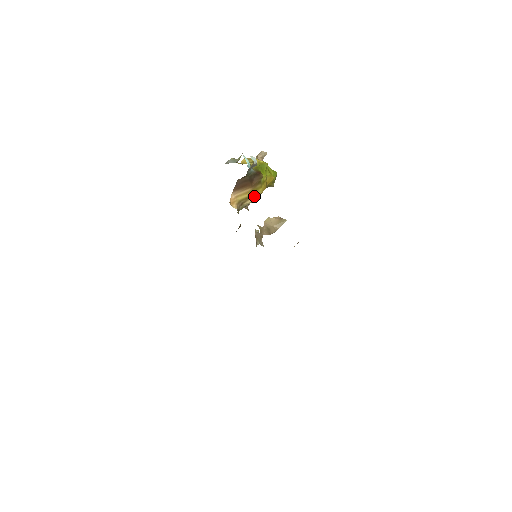
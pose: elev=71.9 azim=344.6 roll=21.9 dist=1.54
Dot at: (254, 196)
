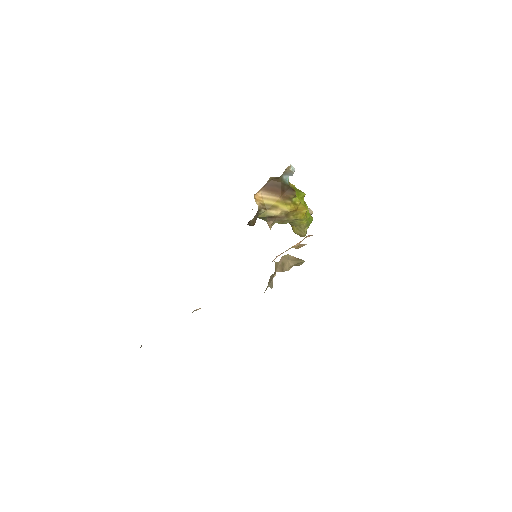
Dot at: (280, 210)
